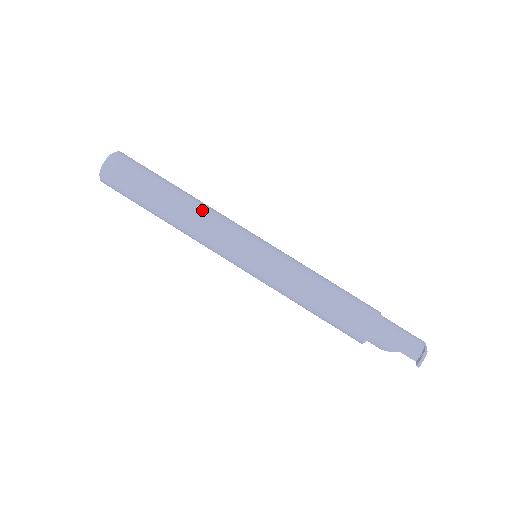
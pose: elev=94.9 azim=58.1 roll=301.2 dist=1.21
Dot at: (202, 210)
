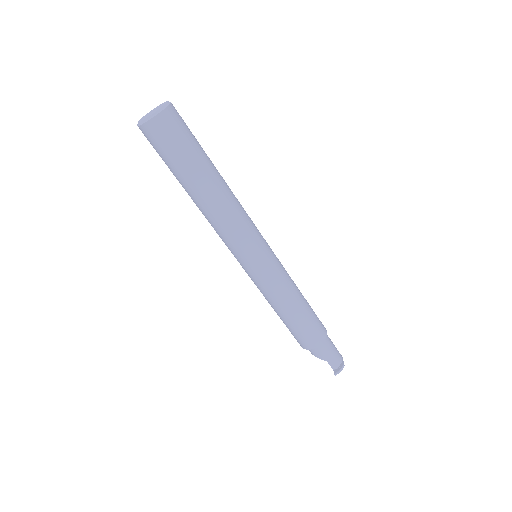
Dot at: (234, 202)
